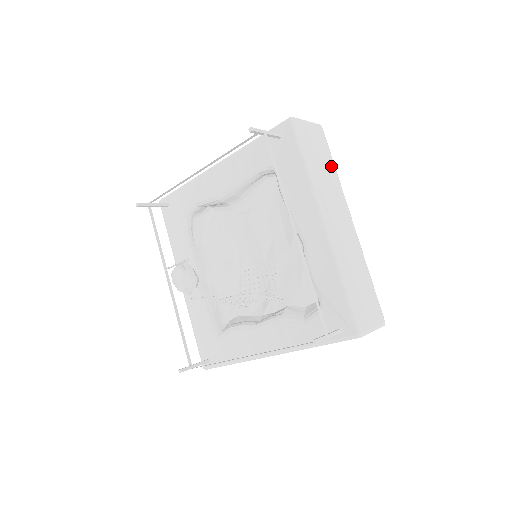
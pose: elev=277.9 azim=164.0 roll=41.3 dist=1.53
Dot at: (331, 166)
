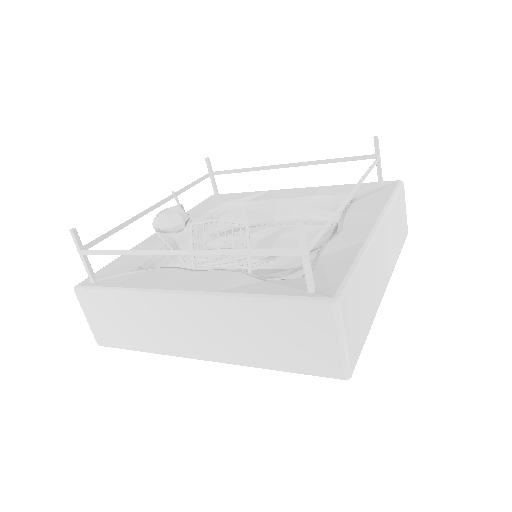
Dot at: (399, 246)
